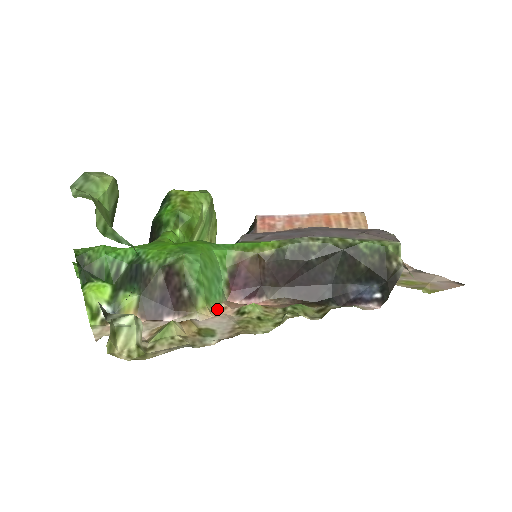
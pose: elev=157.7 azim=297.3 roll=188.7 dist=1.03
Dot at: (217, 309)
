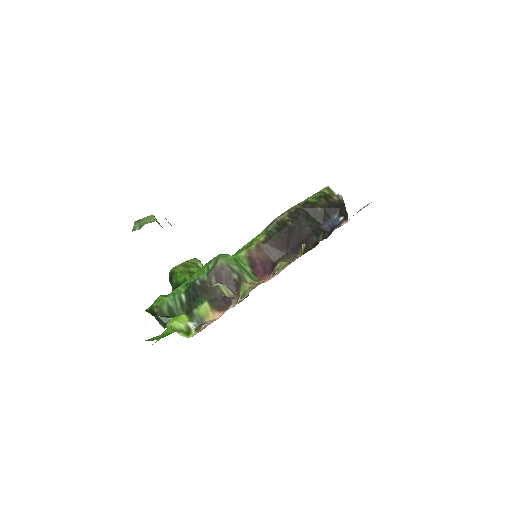
Dot at: occluded
